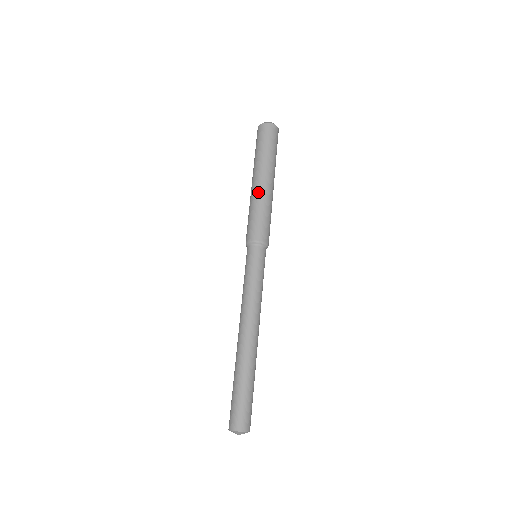
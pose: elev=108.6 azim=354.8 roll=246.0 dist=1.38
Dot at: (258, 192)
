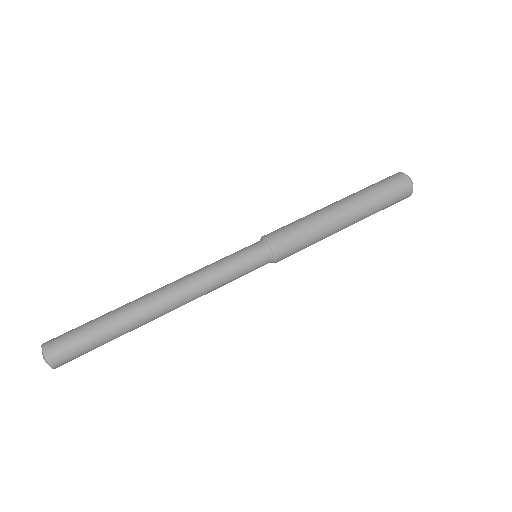
Dot at: (321, 210)
